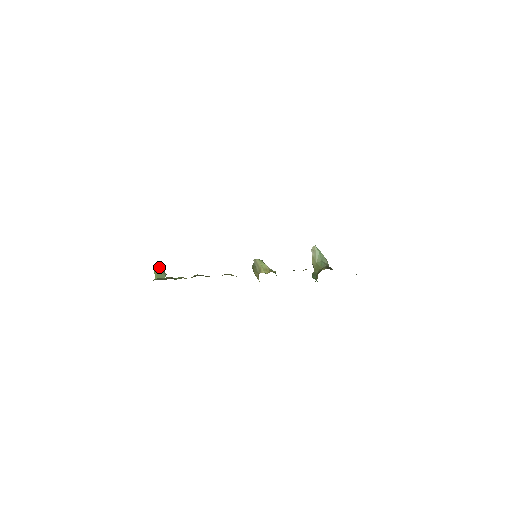
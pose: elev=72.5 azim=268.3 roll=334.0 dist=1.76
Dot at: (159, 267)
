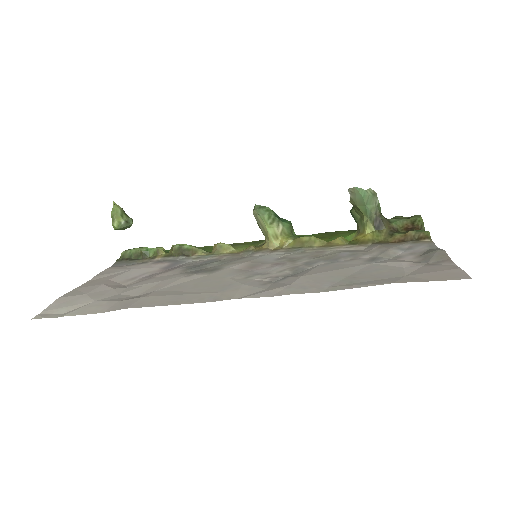
Dot at: (117, 224)
